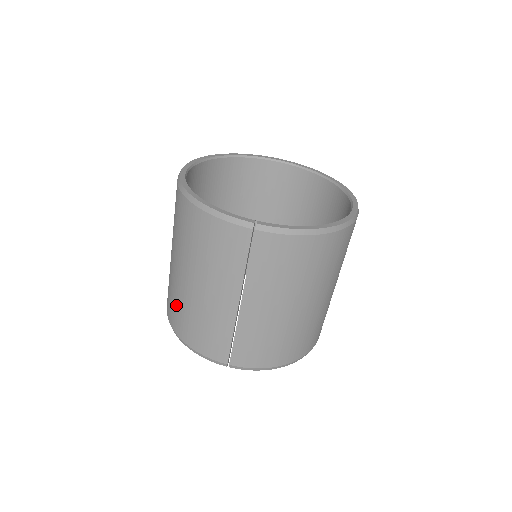
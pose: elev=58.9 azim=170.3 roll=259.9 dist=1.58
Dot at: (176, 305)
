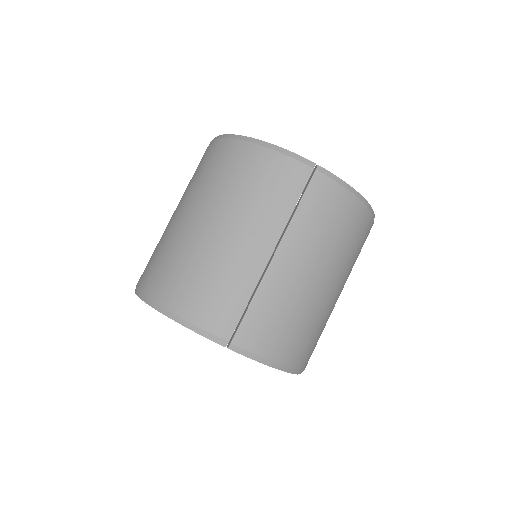
Dot at: (174, 265)
